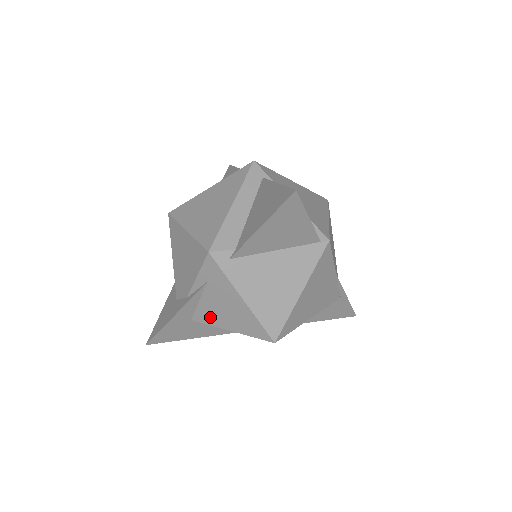
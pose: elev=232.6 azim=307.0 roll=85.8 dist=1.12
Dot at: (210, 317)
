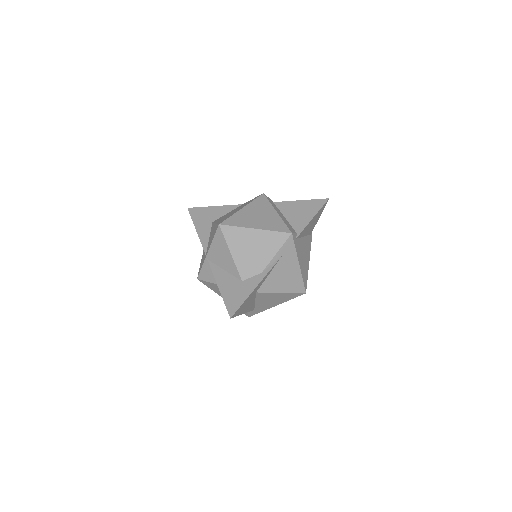
Dot at: (272, 285)
